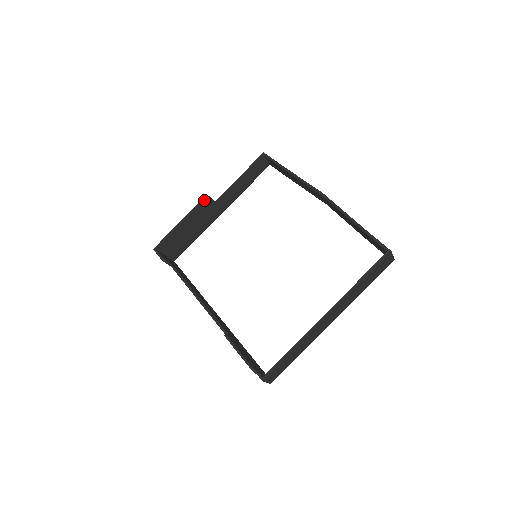
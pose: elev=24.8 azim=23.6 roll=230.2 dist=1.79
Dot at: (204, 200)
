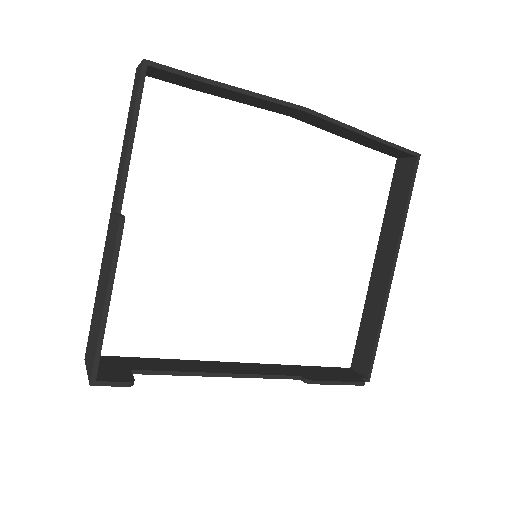
Dot at: (122, 230)
